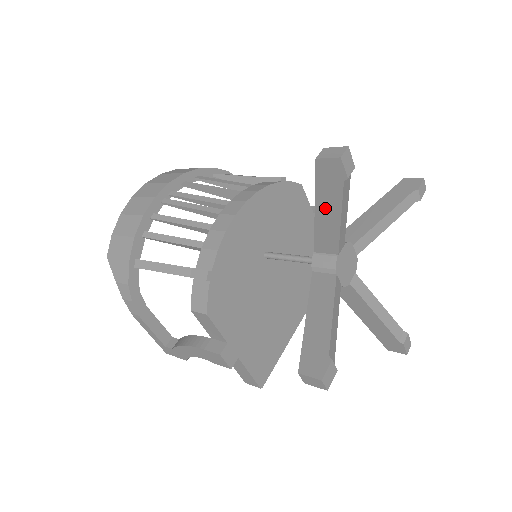
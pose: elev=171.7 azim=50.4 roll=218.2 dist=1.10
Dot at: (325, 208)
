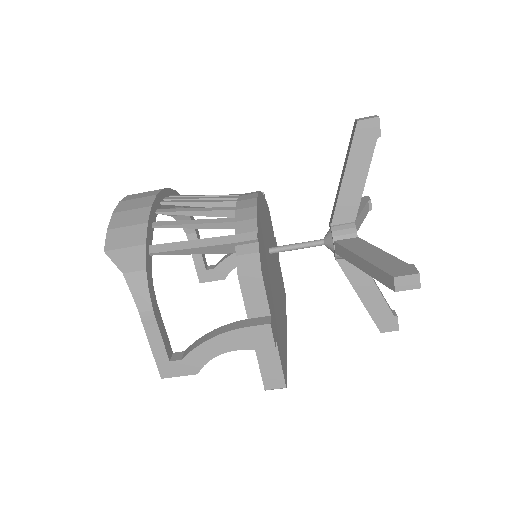
Dot at: (354, 171)
